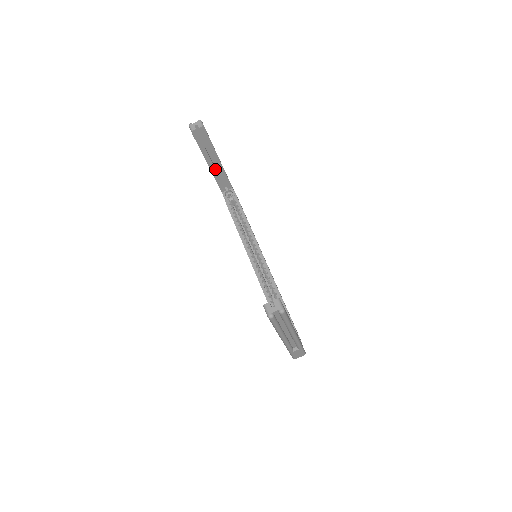
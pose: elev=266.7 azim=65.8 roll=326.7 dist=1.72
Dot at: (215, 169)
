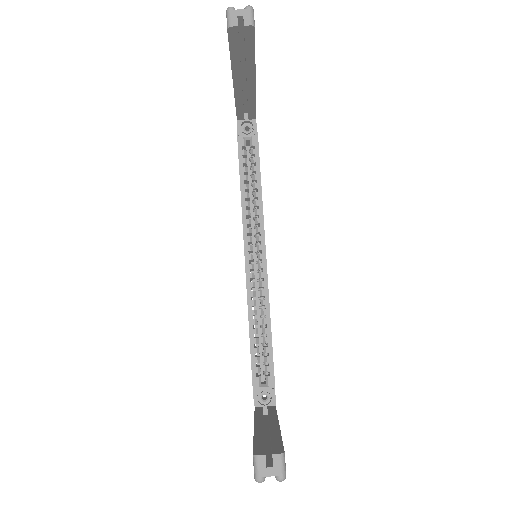
Dot at: (242, 90)
